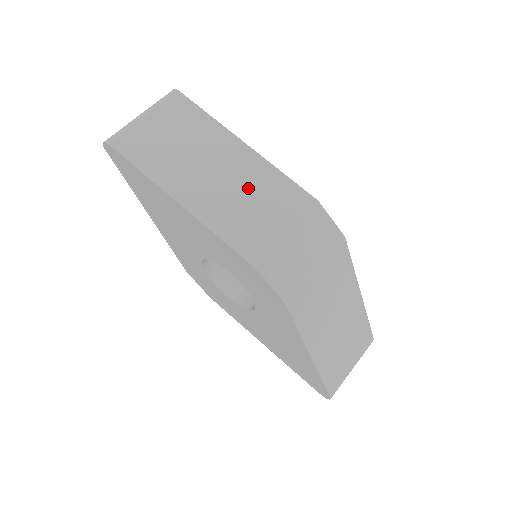
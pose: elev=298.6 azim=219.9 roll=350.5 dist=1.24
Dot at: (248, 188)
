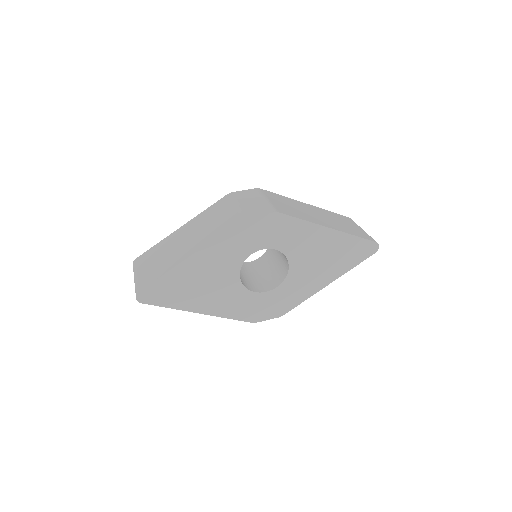
Dot at: (204, 224)
